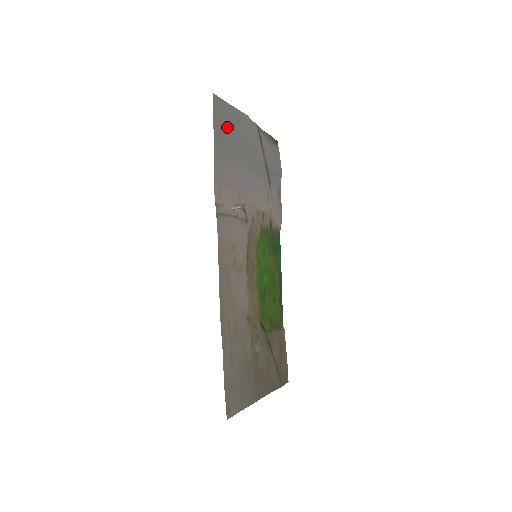
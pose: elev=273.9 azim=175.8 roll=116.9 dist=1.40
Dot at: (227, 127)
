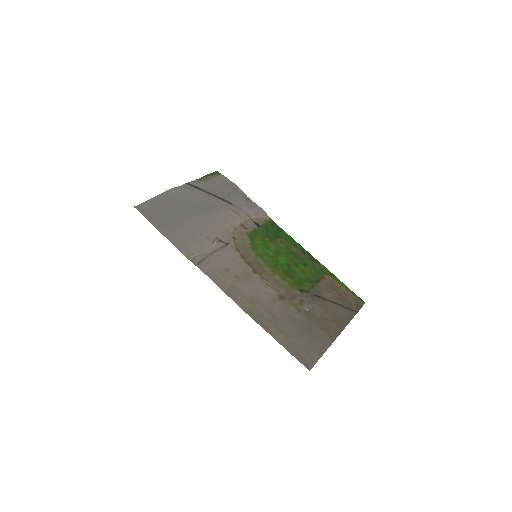
Dot at: (162, 212)
